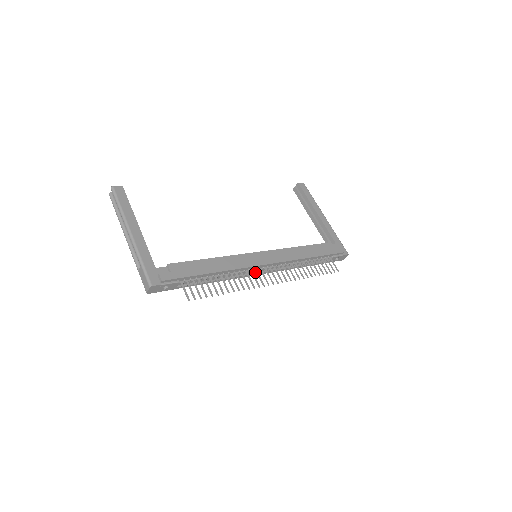
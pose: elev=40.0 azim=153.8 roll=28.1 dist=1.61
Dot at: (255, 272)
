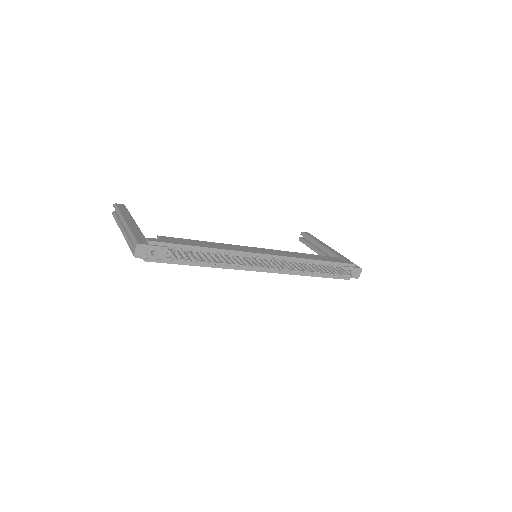
Dot at: occluded
